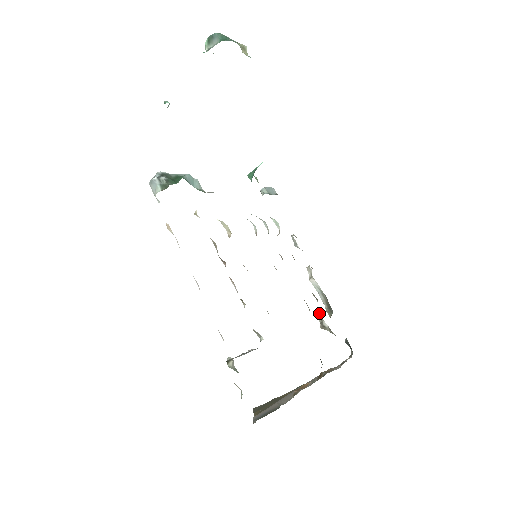
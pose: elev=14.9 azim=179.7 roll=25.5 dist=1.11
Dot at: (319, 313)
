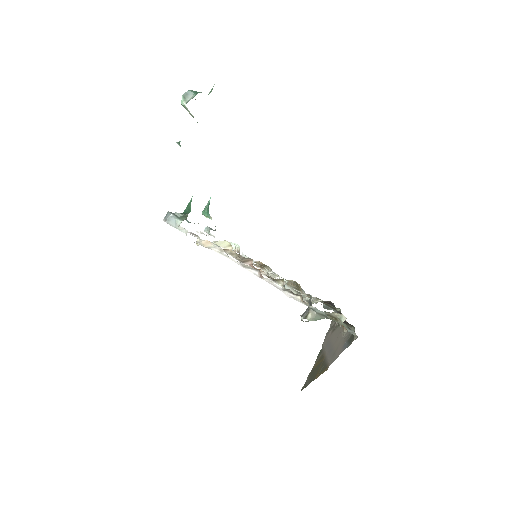
Dot at: occluded
